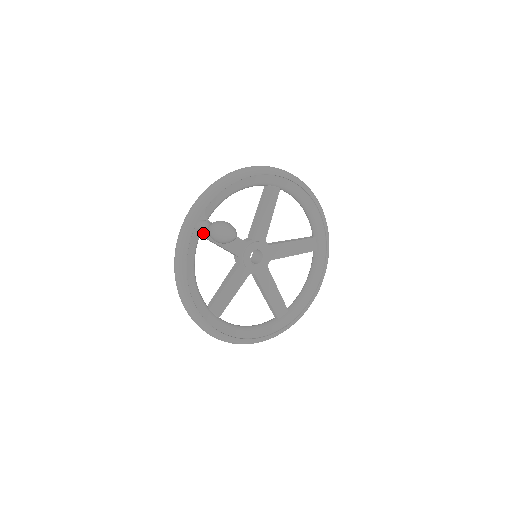
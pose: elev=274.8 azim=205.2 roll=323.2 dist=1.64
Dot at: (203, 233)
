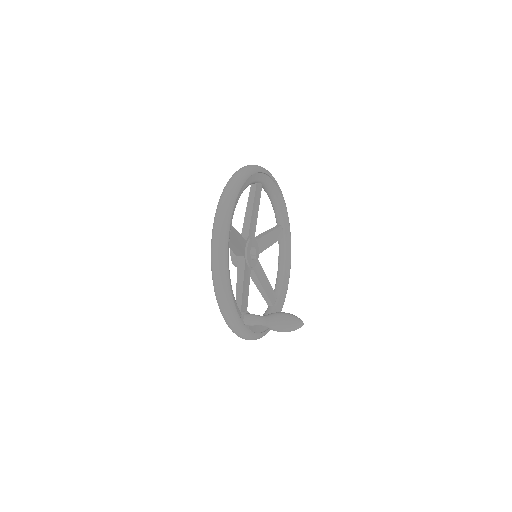
Dot at: occluded
